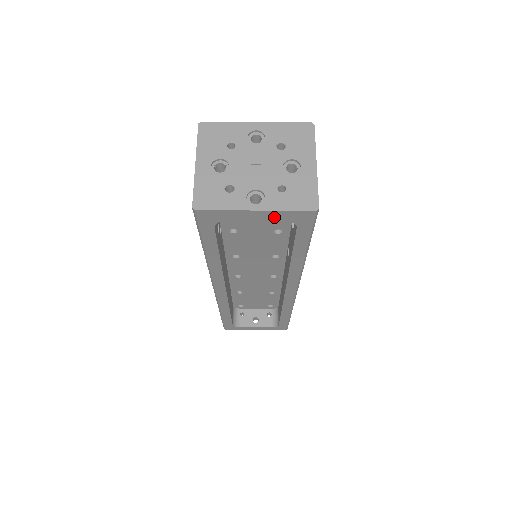
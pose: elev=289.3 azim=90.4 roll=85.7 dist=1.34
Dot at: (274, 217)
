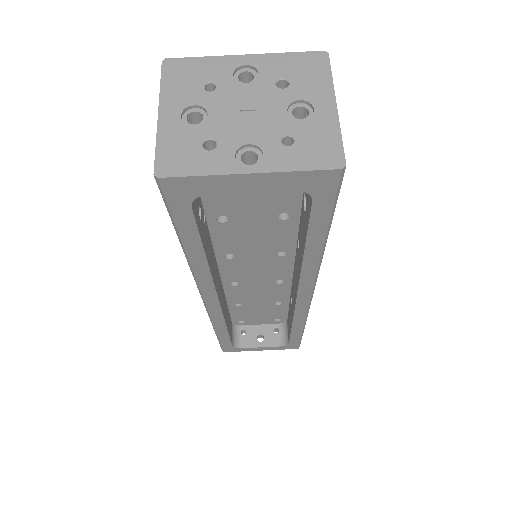
Dot at: (278, 184)
